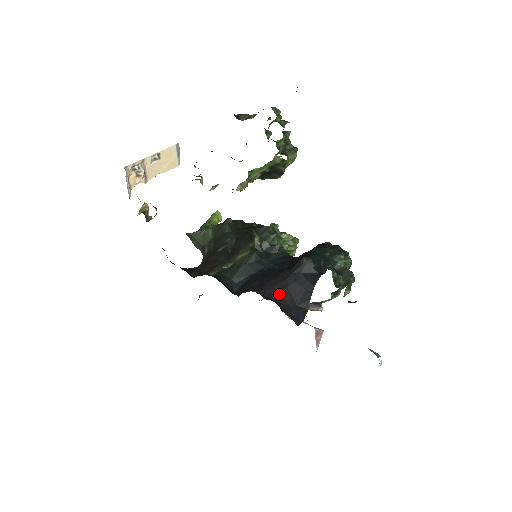
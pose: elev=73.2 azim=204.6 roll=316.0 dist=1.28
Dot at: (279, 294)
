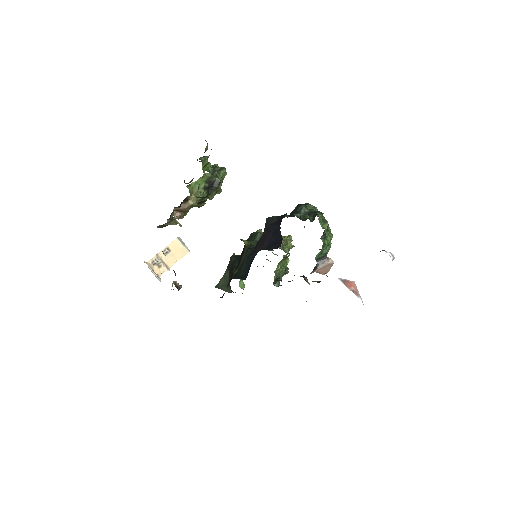
Dot at: (261, 247)
